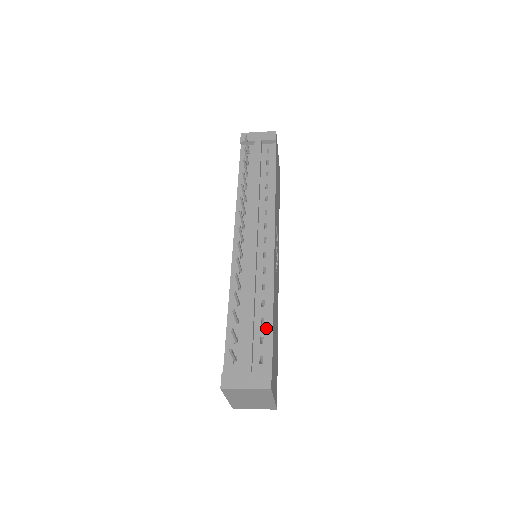
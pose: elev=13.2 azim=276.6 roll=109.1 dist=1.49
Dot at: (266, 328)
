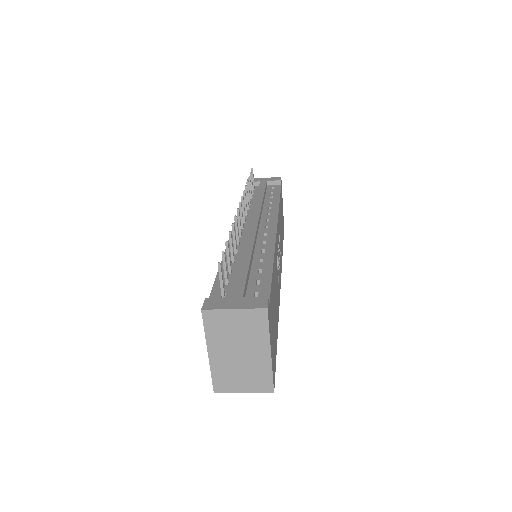
Dot at: (264, 274)
